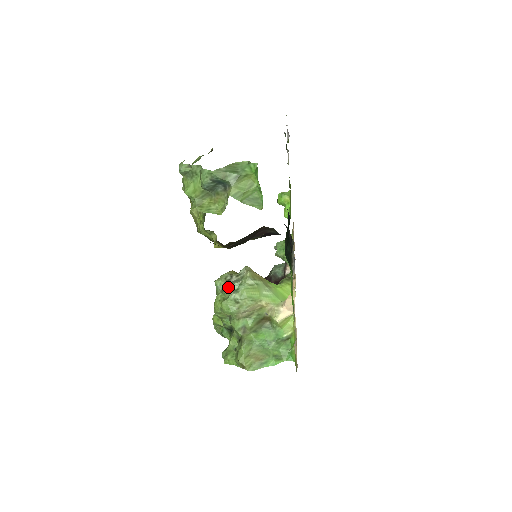
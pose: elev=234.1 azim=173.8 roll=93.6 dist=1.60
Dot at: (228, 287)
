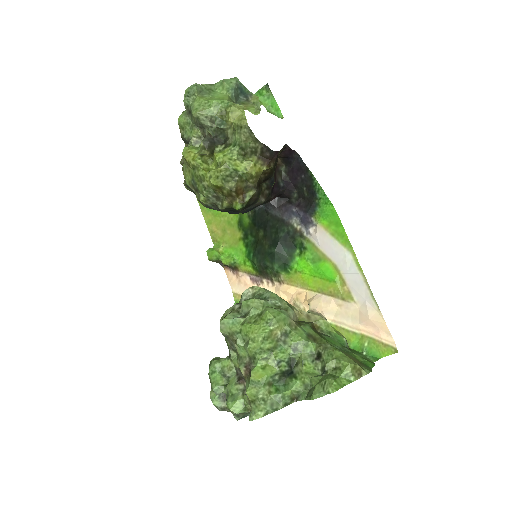
Dot at: (254, 297)
